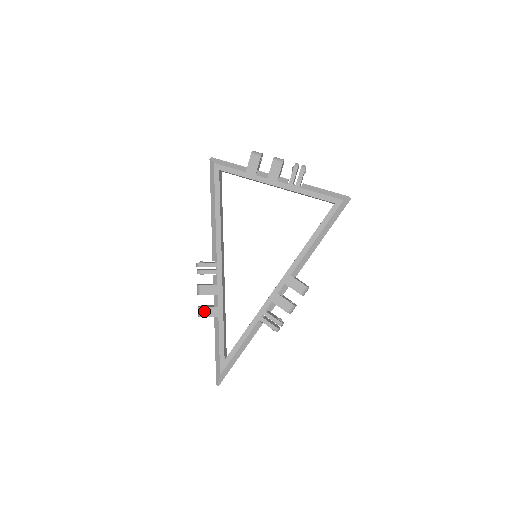
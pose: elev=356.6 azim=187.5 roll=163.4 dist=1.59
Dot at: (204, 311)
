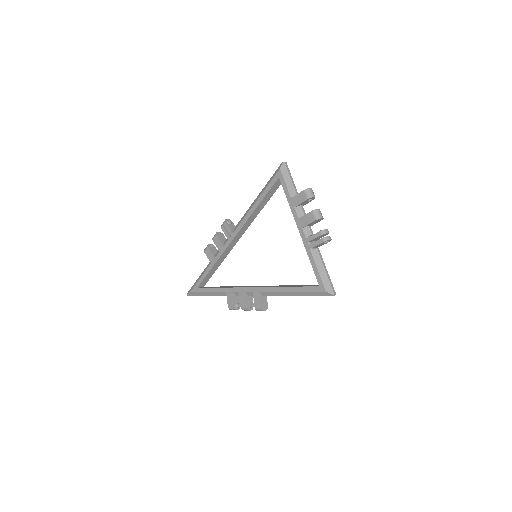
Dot at: (208, 251)
